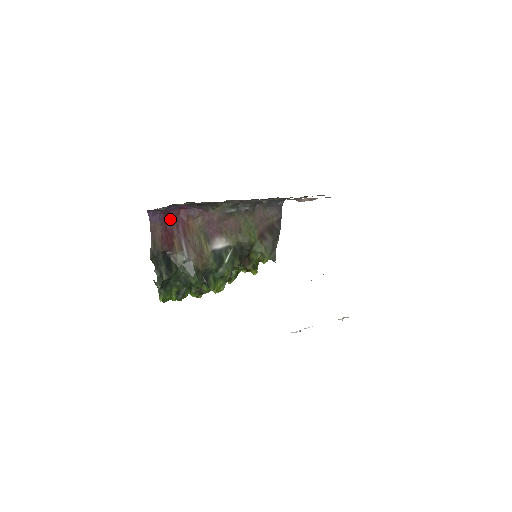
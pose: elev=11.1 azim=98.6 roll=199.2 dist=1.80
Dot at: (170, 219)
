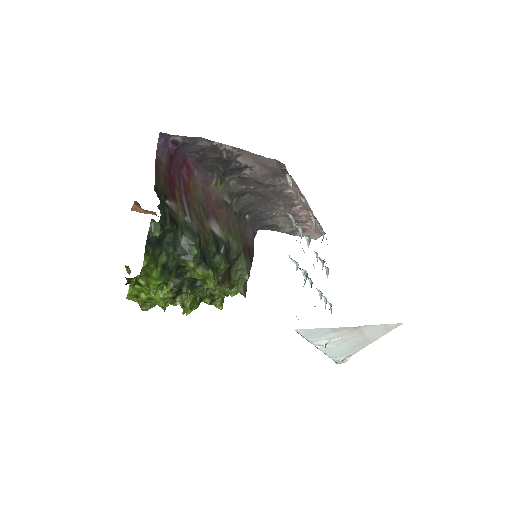
Dot at: (174, 166)
